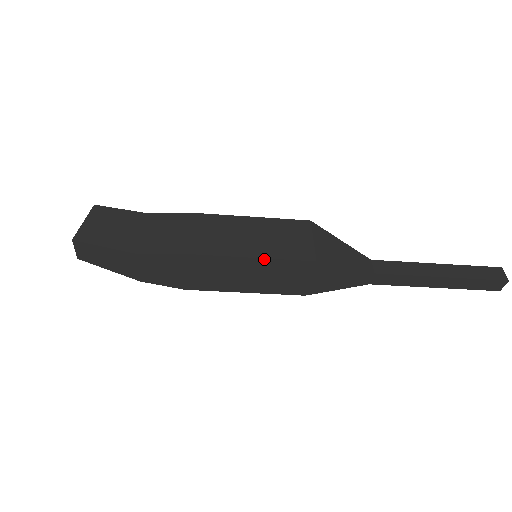
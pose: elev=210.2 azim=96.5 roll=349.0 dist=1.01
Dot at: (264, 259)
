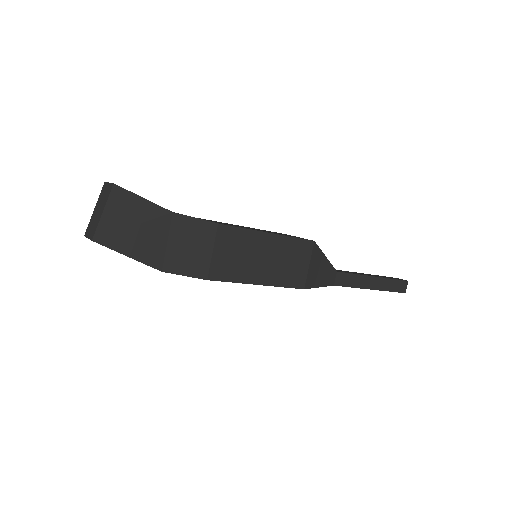
Dot at: (268, 285)
